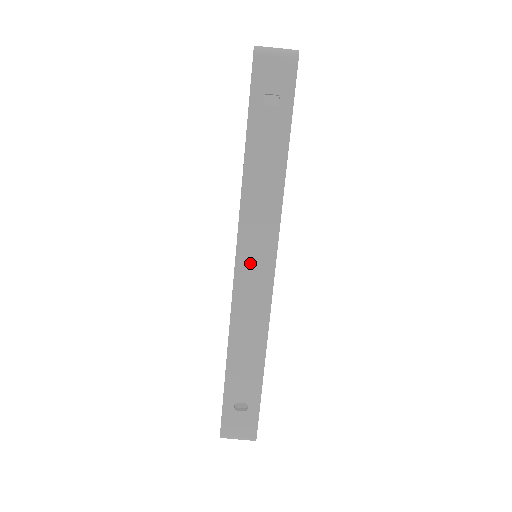
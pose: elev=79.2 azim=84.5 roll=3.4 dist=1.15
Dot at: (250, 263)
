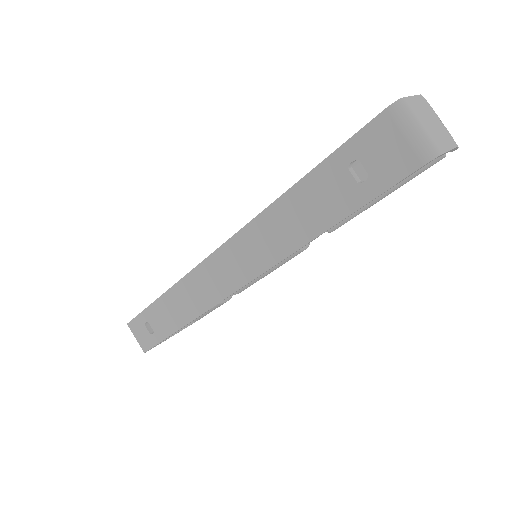
Dot at: (224, 265)
